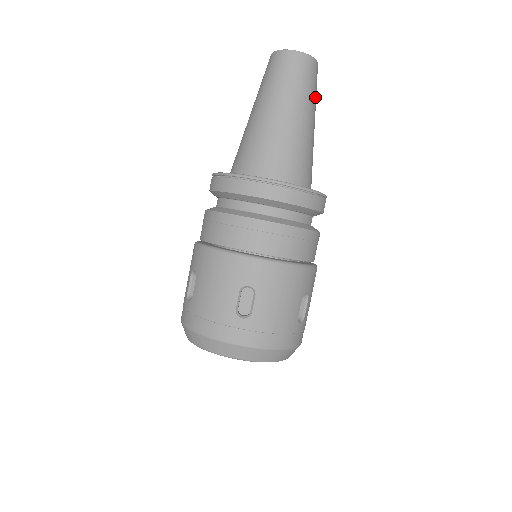
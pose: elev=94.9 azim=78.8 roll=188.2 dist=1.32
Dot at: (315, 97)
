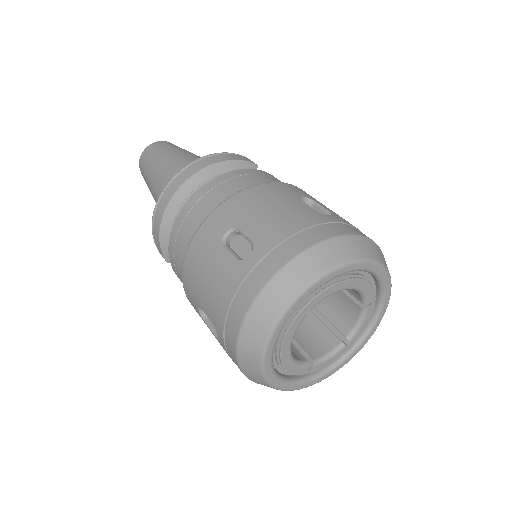
Dot at: occluded
